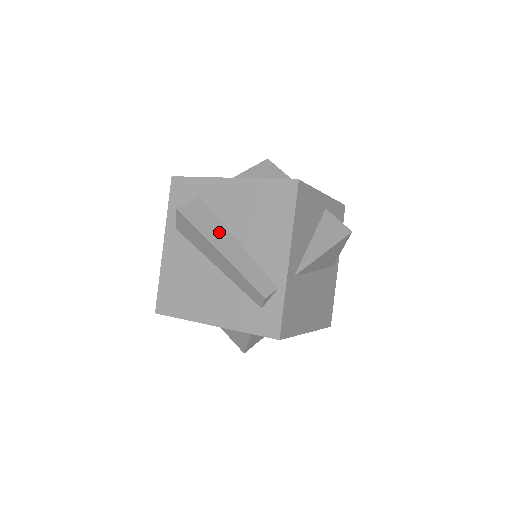
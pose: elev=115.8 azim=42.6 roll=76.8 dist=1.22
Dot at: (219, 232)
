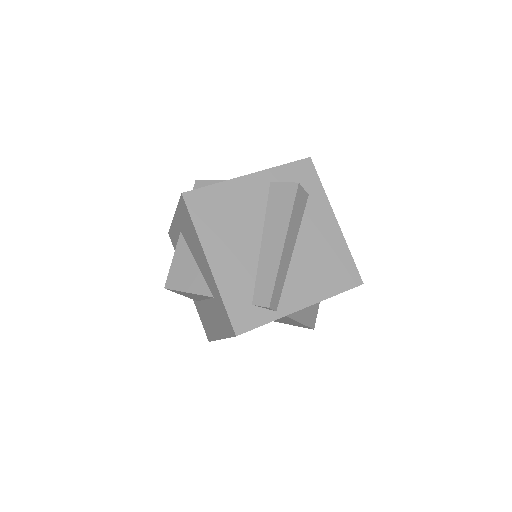
Dot at: (294, 232)
